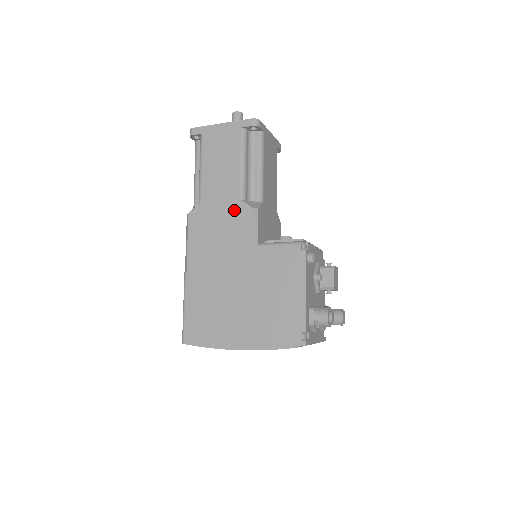
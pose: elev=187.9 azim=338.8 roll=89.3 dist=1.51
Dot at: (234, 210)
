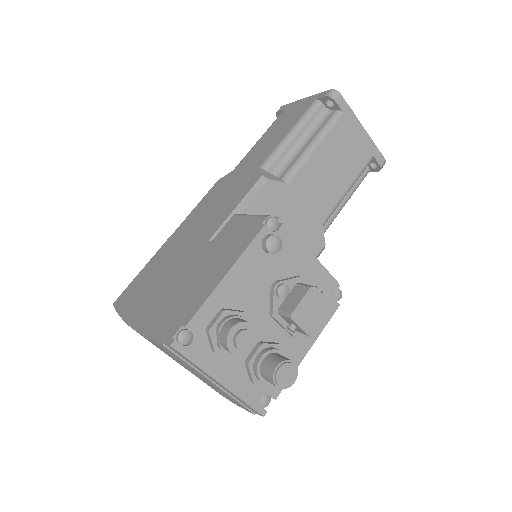
Dot at: (247, 177)
